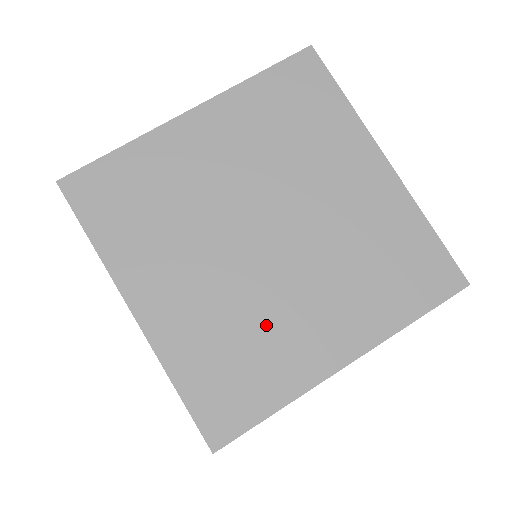
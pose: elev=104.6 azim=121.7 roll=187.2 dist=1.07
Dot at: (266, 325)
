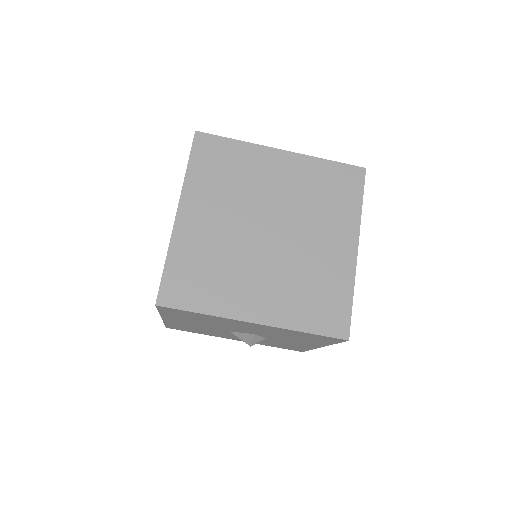
Dot at: (232, 271)
